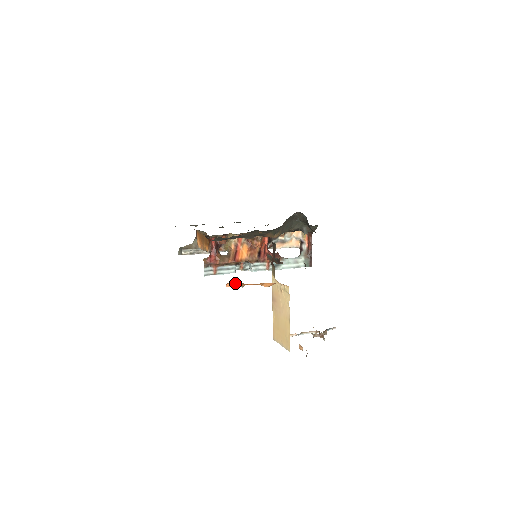
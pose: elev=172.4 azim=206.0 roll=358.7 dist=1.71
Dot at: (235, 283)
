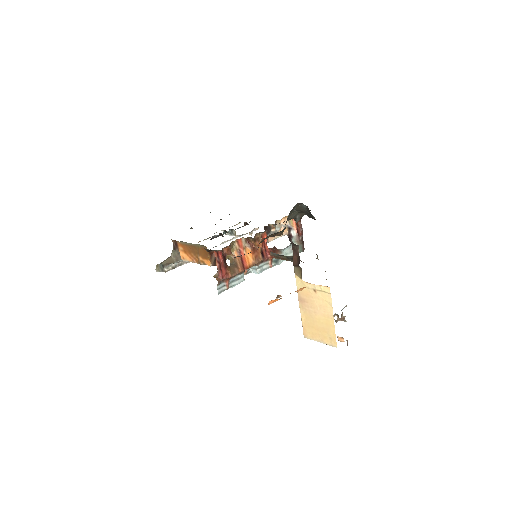
Dot at: (277, 299)
